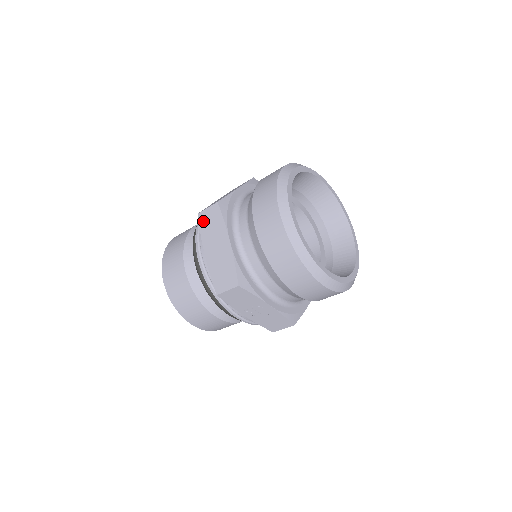
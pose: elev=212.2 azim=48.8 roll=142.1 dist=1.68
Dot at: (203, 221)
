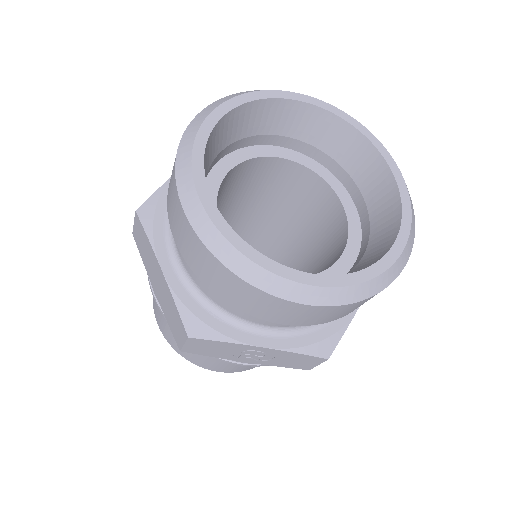
Dot at: (138, 243)
